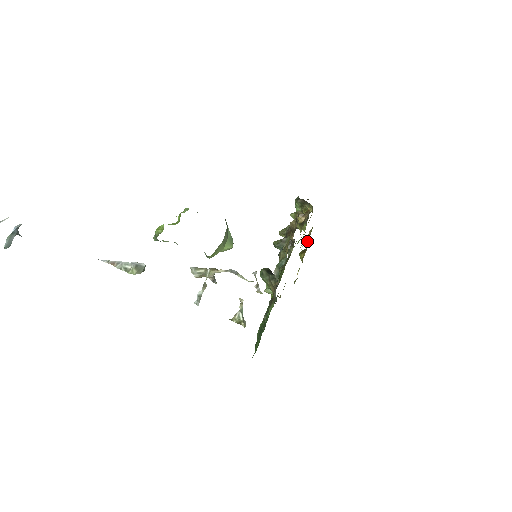
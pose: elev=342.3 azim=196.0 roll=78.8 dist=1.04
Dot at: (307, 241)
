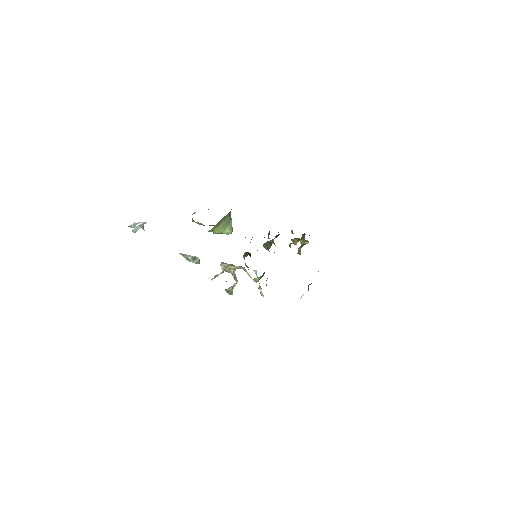
Dot at: occluded
